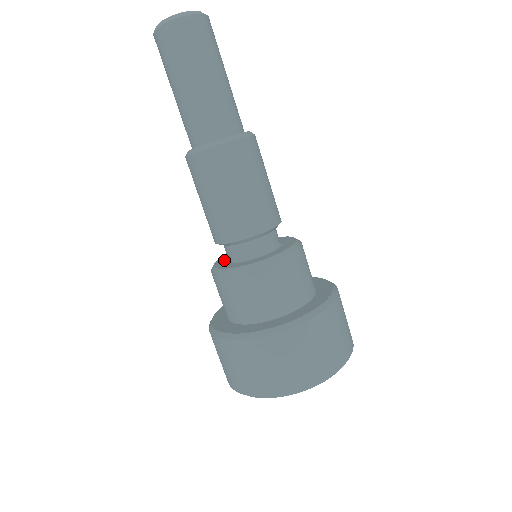
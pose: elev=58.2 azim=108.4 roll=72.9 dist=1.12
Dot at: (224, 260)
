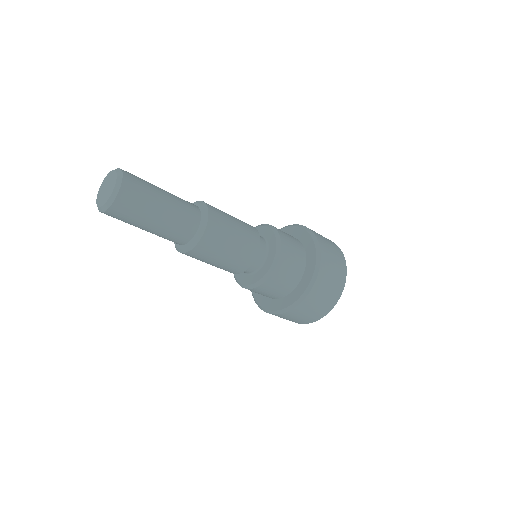
Dot at: (240, 273)
